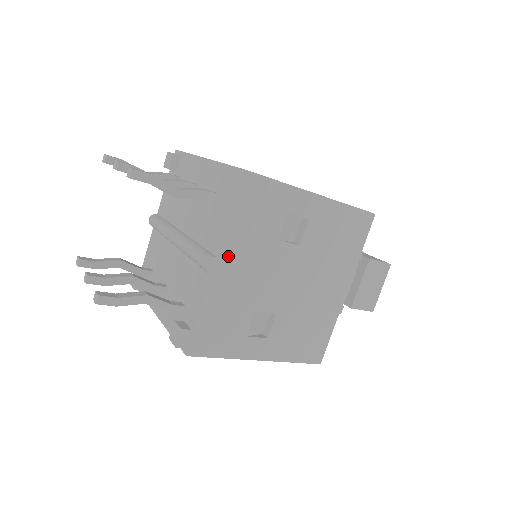
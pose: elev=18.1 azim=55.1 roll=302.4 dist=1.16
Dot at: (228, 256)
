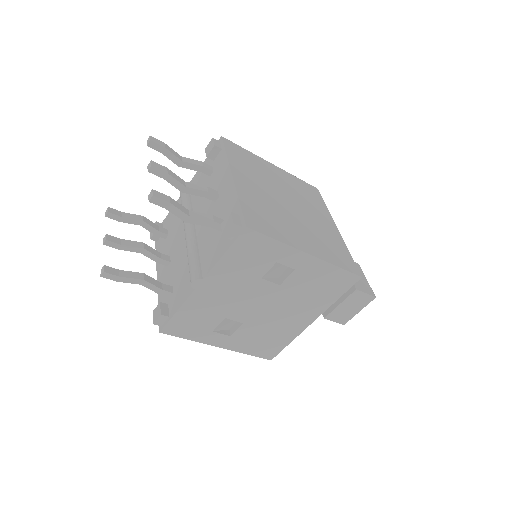
Dot at: (213, 280)
